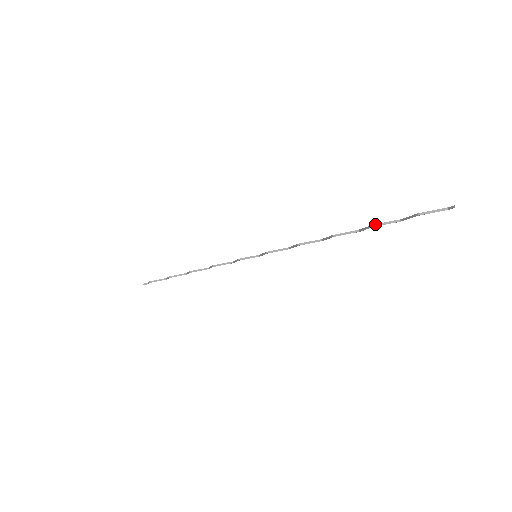
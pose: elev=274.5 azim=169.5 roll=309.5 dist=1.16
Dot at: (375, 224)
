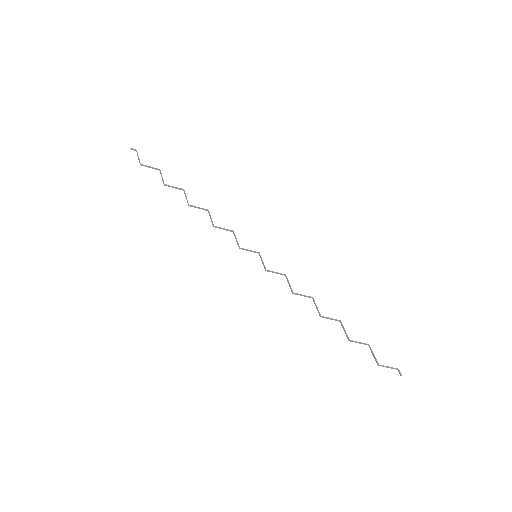
Dot at: (351, 341)
